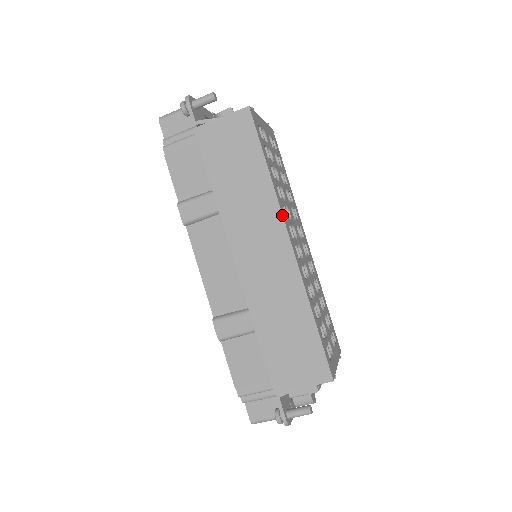
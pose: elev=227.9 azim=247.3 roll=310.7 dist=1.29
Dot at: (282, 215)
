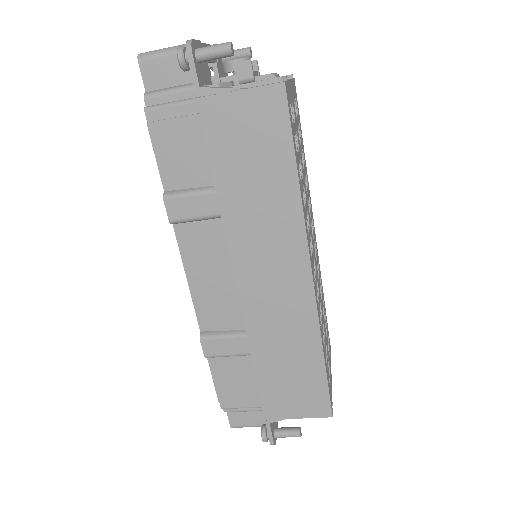
Dot at: (307, 240)
